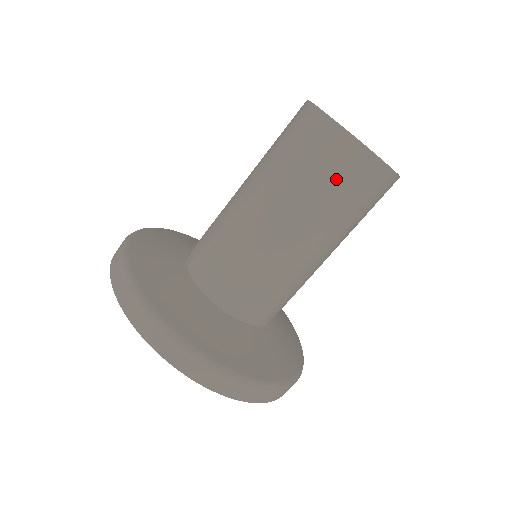
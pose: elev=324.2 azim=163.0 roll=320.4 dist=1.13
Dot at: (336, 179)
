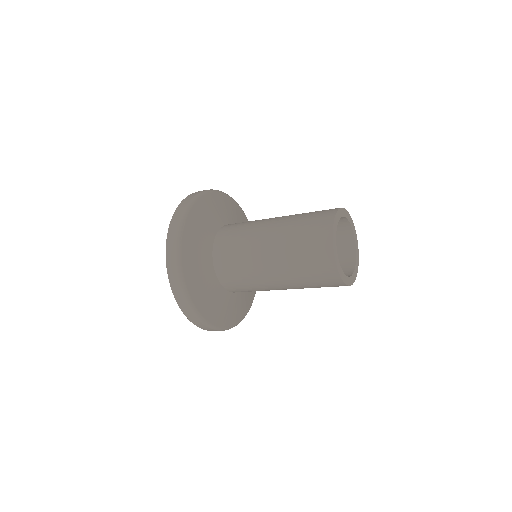
Dot at: (308, 244)
